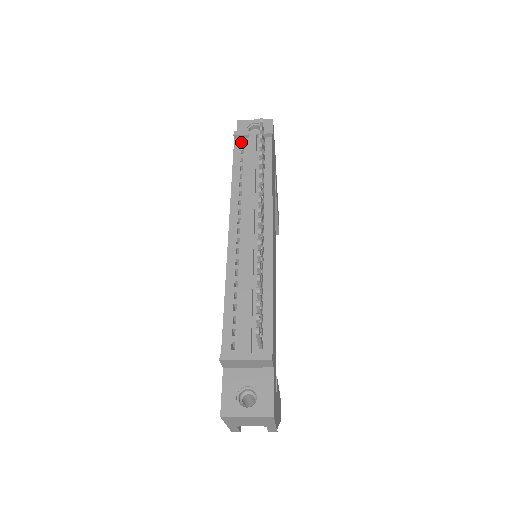
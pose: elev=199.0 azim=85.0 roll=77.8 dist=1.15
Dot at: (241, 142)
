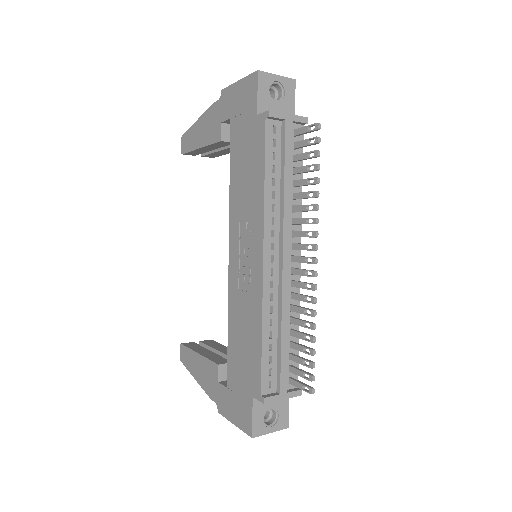
Dot at: (273, 125)
